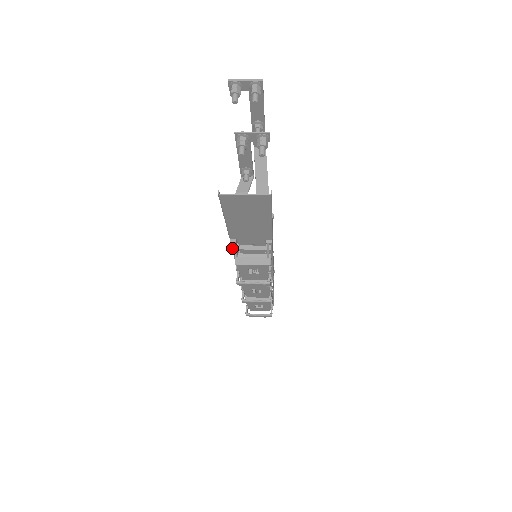
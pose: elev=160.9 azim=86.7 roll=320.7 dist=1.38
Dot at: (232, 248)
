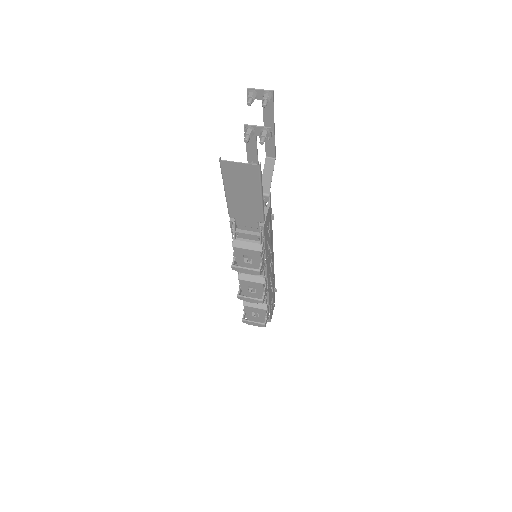
Dot at: (231, 230)
